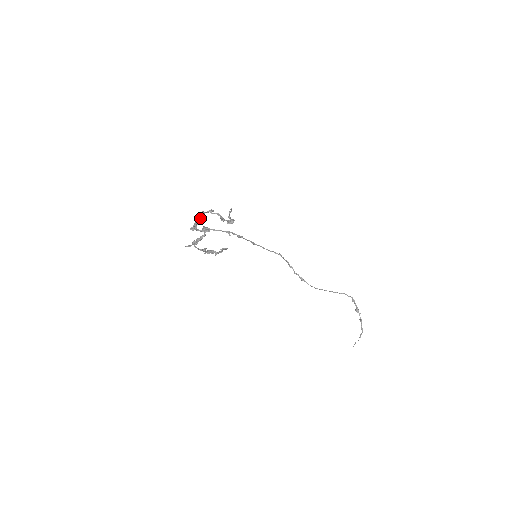
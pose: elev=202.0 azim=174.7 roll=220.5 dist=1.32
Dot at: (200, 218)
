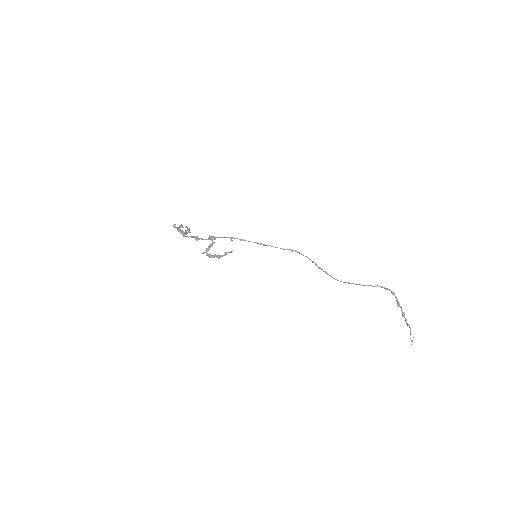
Dot at: occluded
